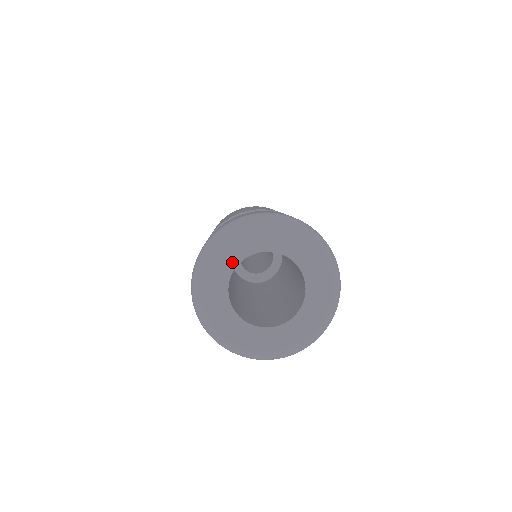
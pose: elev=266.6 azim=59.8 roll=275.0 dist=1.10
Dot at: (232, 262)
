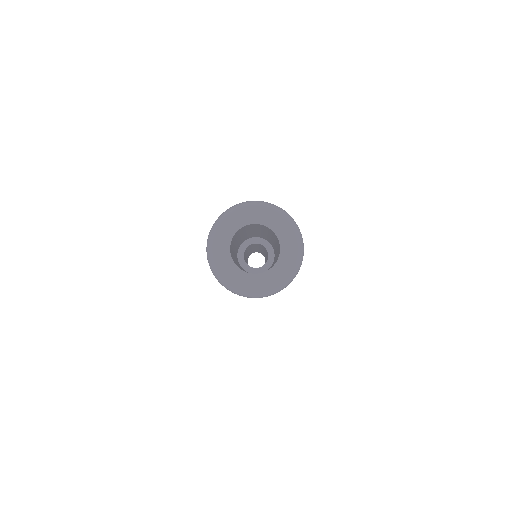
Dot at: (252, 220)
